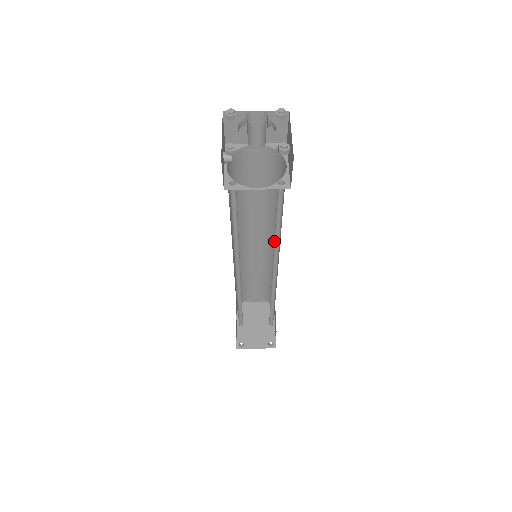
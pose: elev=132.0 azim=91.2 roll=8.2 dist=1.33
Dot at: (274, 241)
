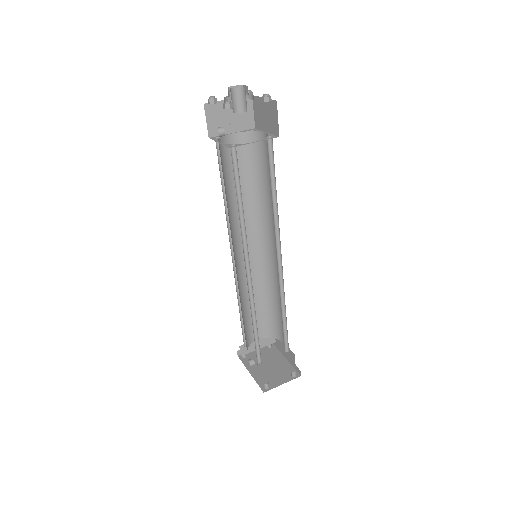
Dot at: (273, 215)
